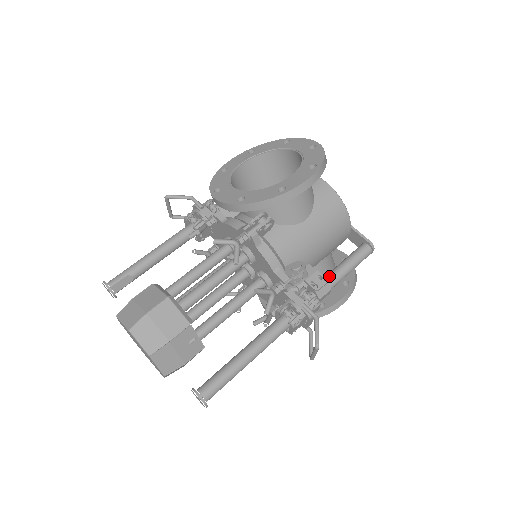
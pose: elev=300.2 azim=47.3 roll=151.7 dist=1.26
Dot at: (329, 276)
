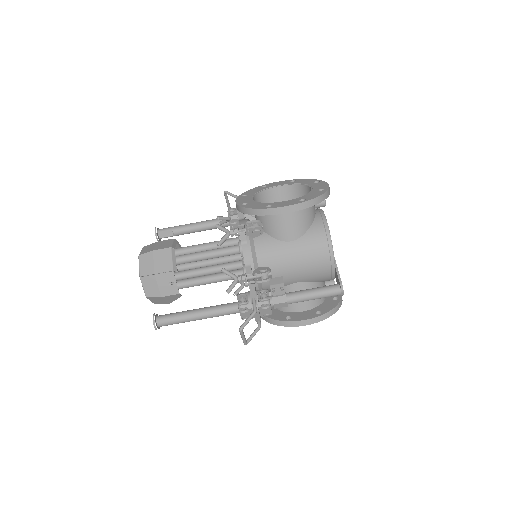
Dot at: (292, 292)
